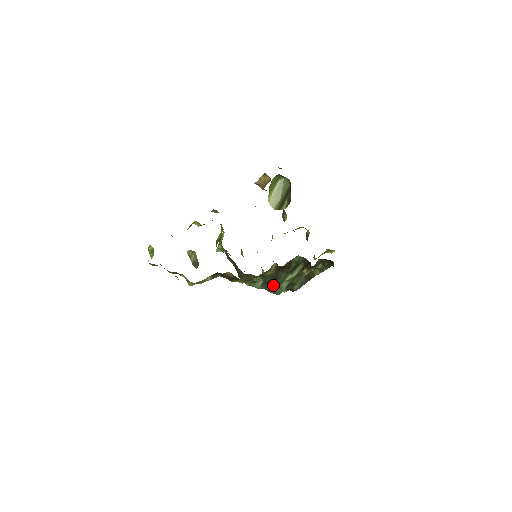
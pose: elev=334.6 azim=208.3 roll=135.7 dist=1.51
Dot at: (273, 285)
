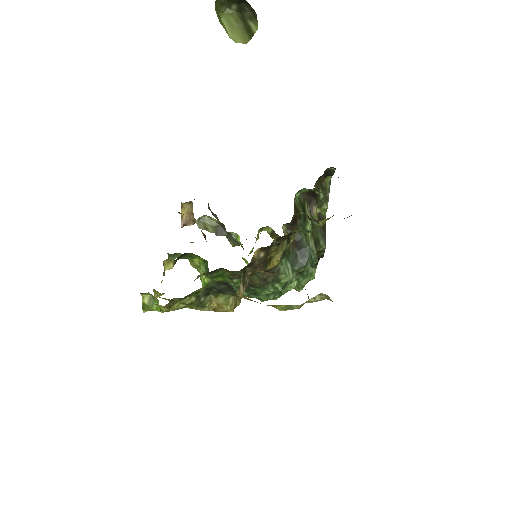
Dot at: (303, 255)
